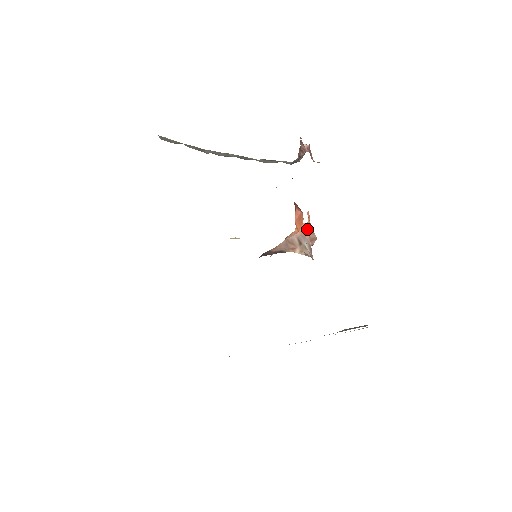
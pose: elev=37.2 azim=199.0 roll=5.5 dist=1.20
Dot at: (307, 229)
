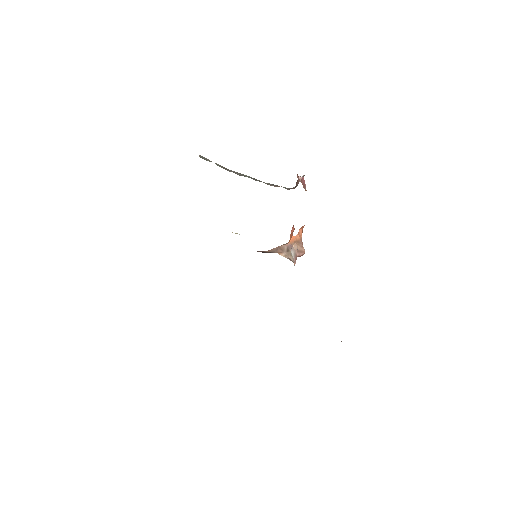
Dot at: (296, 241)
